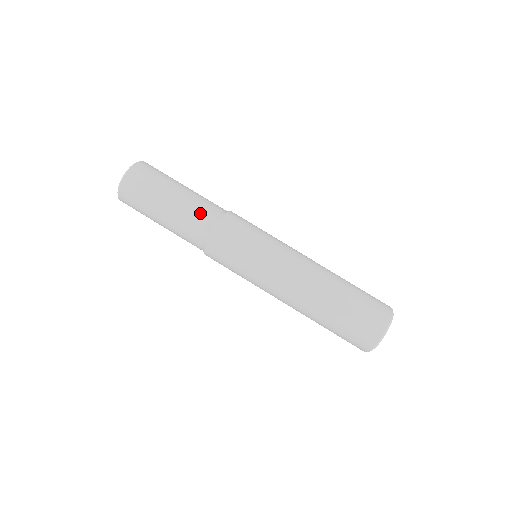
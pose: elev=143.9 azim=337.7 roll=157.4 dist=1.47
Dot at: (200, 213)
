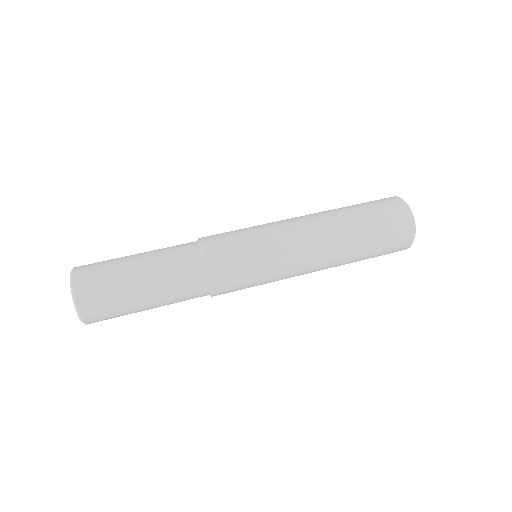
Dot at: (179, 260)
